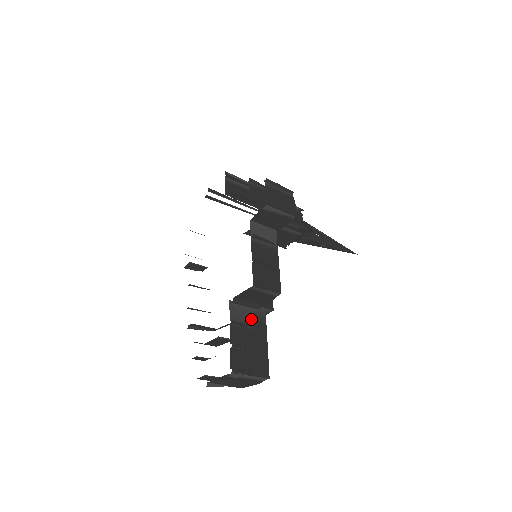
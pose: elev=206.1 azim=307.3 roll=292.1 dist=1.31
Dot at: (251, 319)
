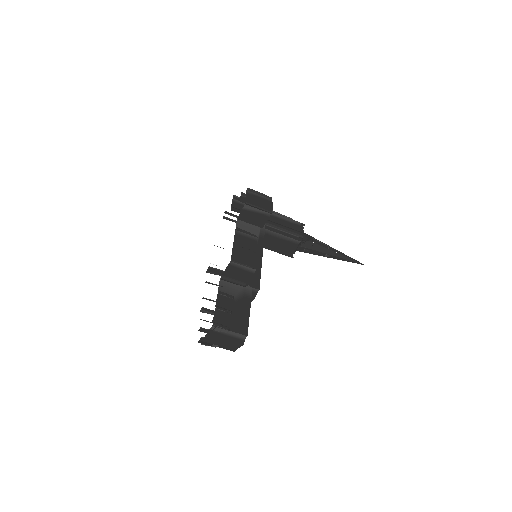
Dot at: (237, 293)
